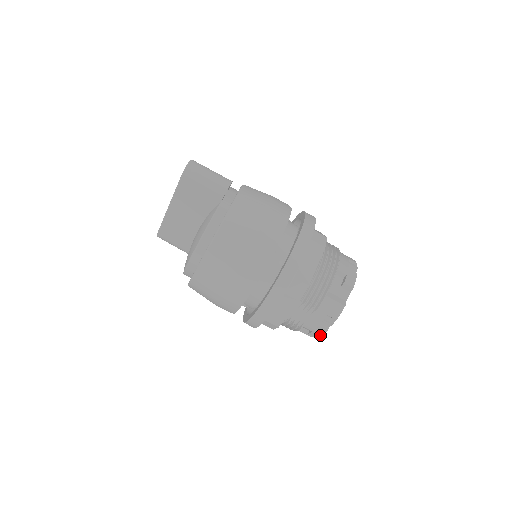
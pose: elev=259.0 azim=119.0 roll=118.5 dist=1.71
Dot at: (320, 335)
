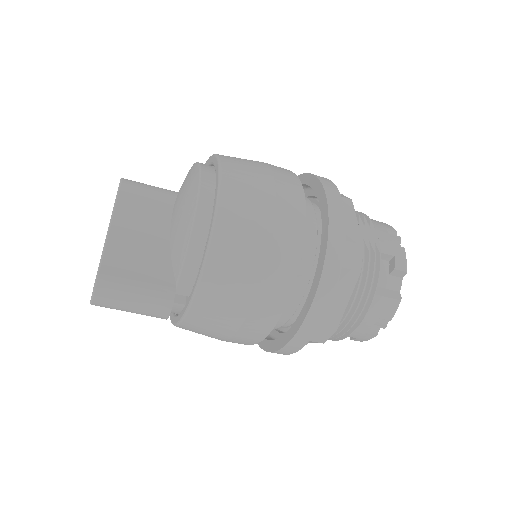
Dot at: occluded
